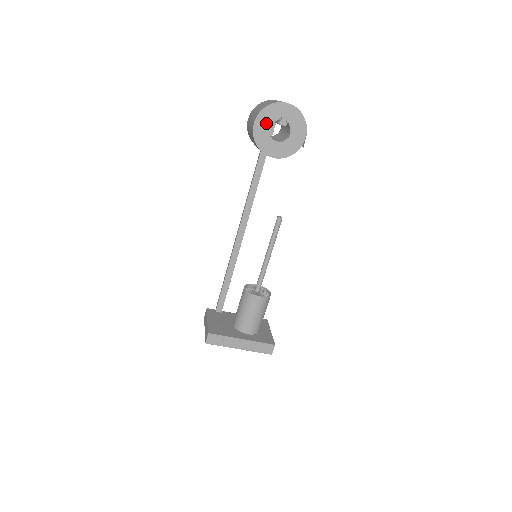
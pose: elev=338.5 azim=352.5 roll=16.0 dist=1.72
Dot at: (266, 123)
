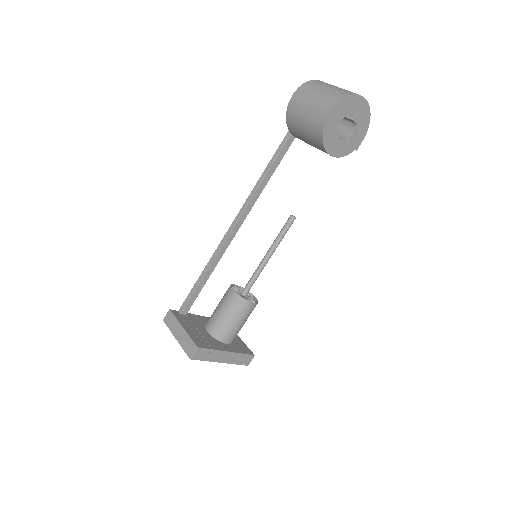
Dot at: (340, 114)
